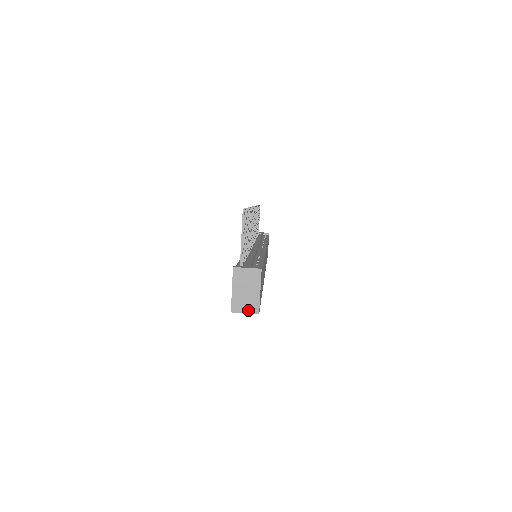
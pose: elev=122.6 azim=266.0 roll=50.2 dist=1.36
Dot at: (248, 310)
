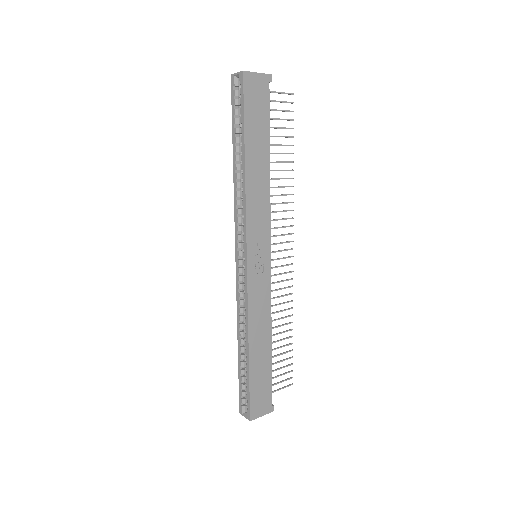
Dot at: (240, 72)
